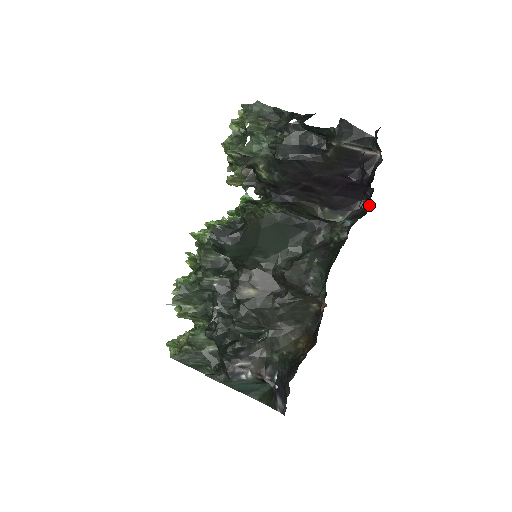
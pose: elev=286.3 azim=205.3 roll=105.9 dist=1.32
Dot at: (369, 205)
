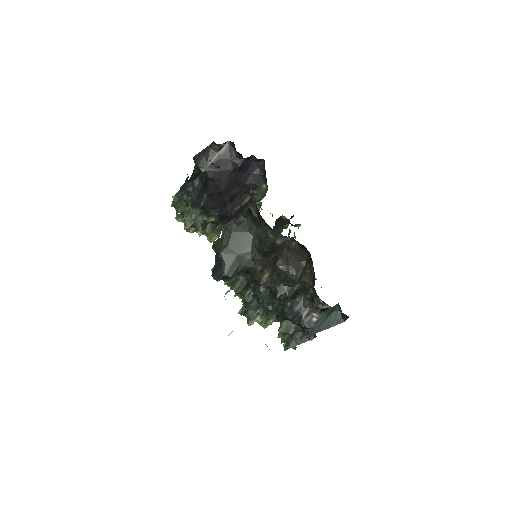
Dot at: (264, 163)
